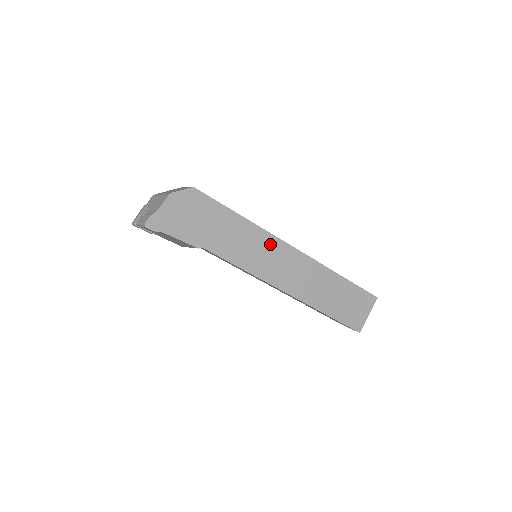
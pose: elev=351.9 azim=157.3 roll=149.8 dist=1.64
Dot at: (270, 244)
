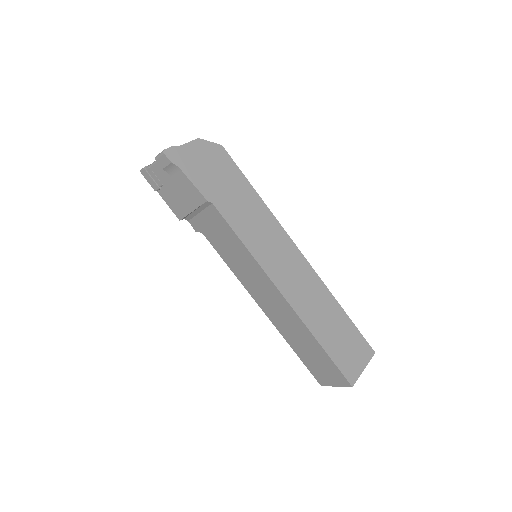
Dot at: (279, 236)
